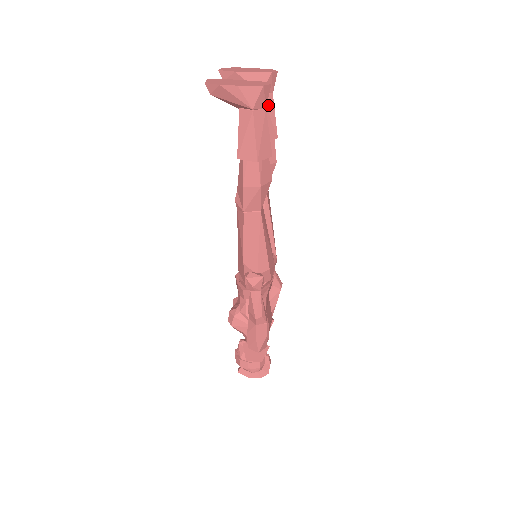
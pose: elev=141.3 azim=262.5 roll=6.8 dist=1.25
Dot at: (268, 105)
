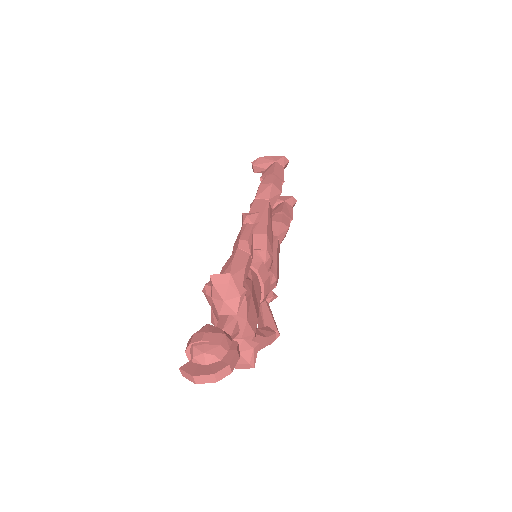
Dot at: (288, 207)
